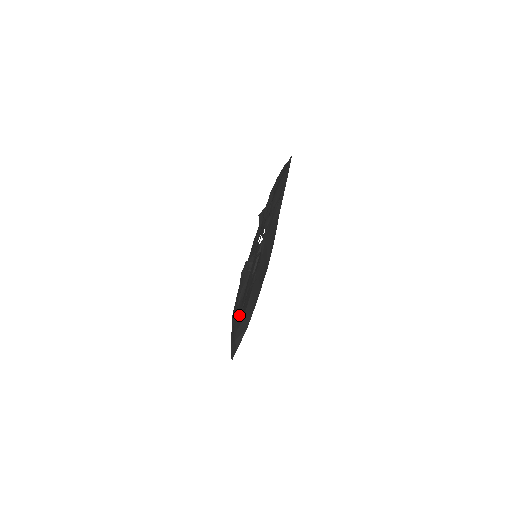
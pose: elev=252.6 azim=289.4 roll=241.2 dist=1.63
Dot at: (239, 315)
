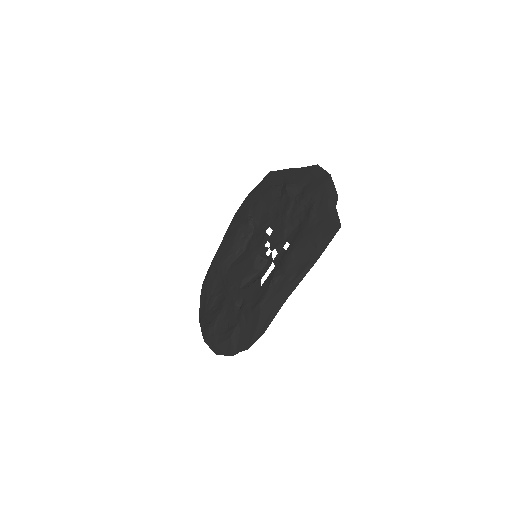
Dot at: (216, 321)
